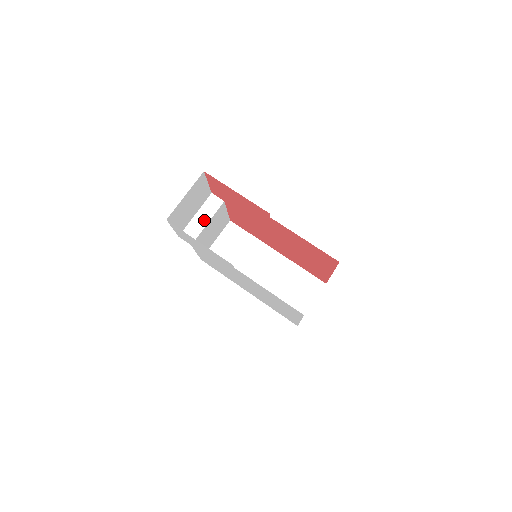
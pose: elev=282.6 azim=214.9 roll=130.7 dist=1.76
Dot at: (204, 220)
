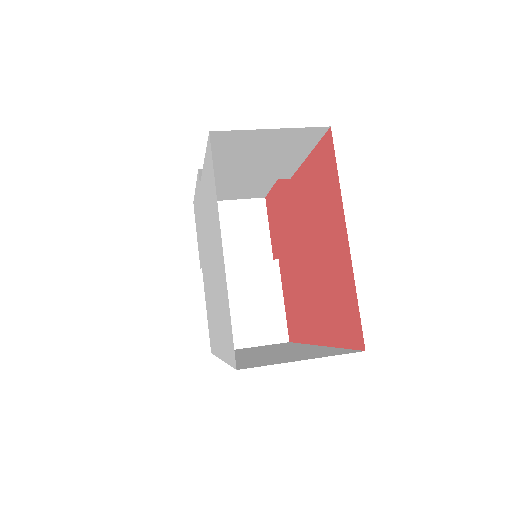
Dot at: occluded
